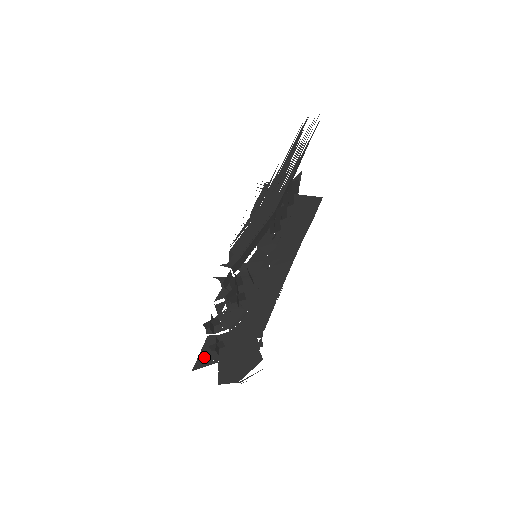
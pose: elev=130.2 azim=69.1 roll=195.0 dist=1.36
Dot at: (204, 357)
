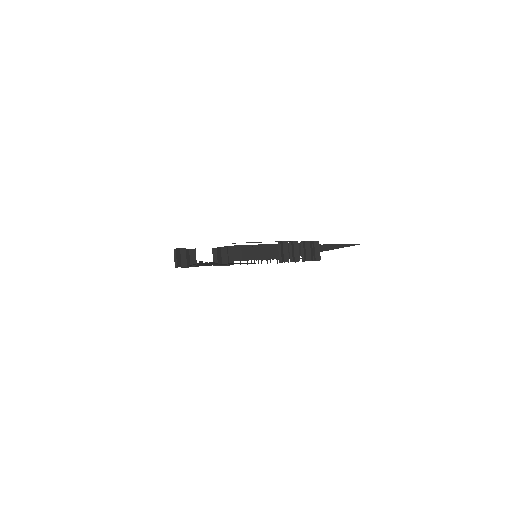
Dot at: occluded
